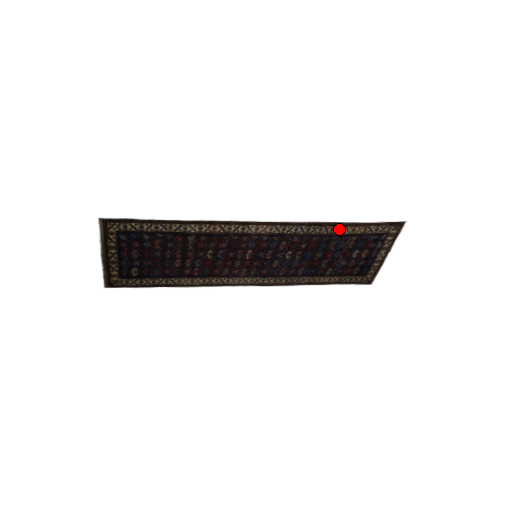
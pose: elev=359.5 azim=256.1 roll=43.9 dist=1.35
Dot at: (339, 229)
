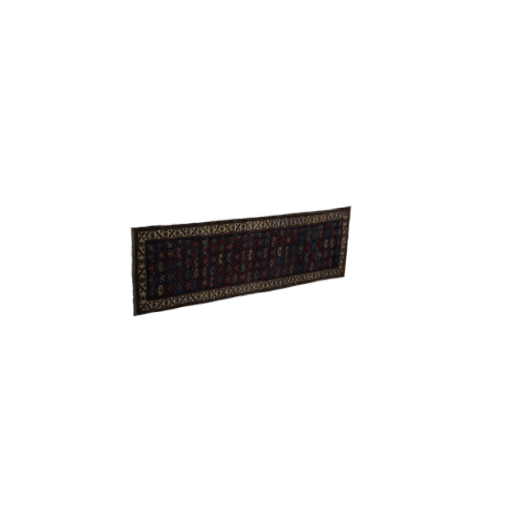
Dot at: (309, 219)
